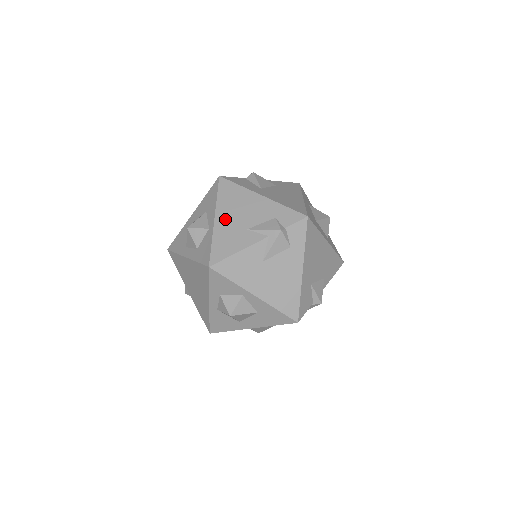
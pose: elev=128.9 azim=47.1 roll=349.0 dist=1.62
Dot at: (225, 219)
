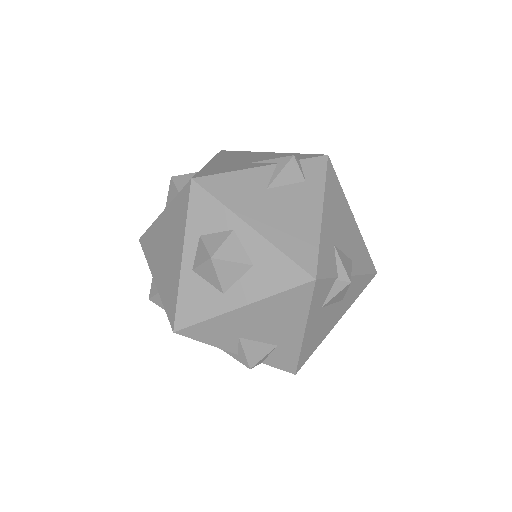
Dot at: (222, 161)
